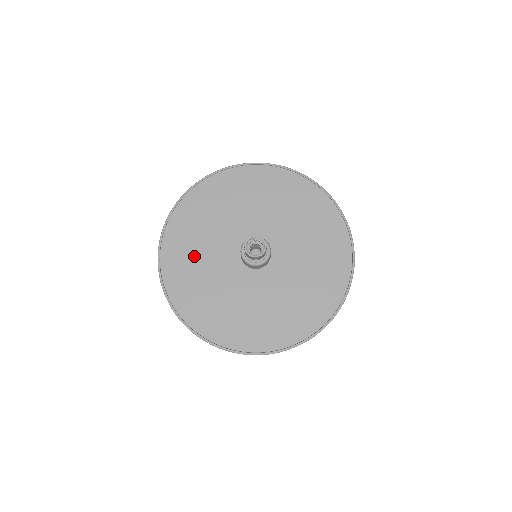
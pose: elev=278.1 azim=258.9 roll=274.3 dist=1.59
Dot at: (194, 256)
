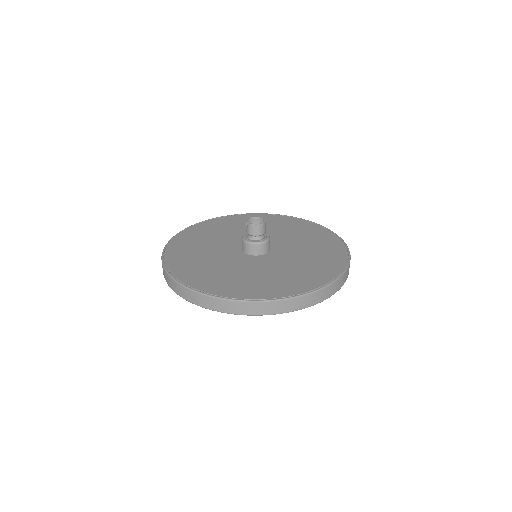
Dot at: (197, 255)
